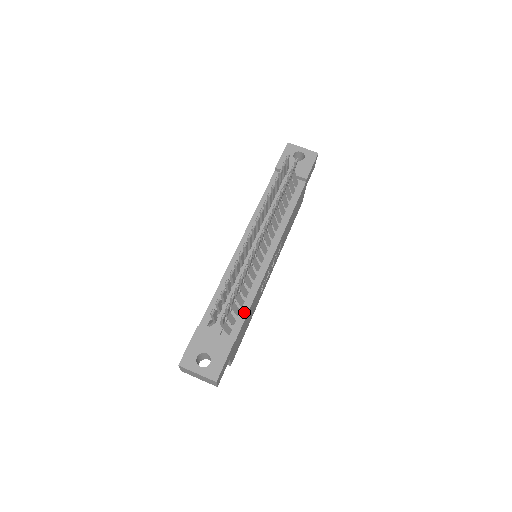
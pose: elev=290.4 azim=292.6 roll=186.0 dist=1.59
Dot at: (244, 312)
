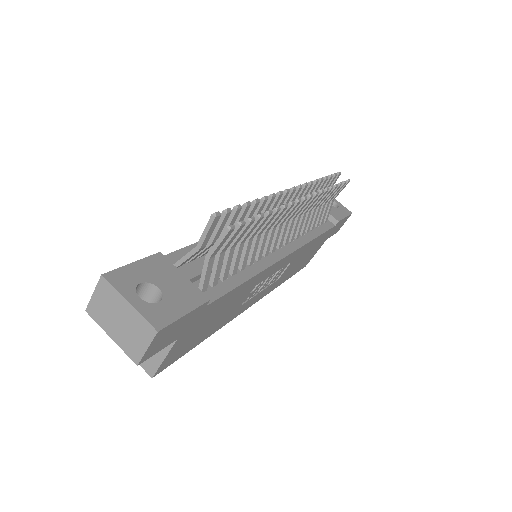
Dot at: (233, 282)
